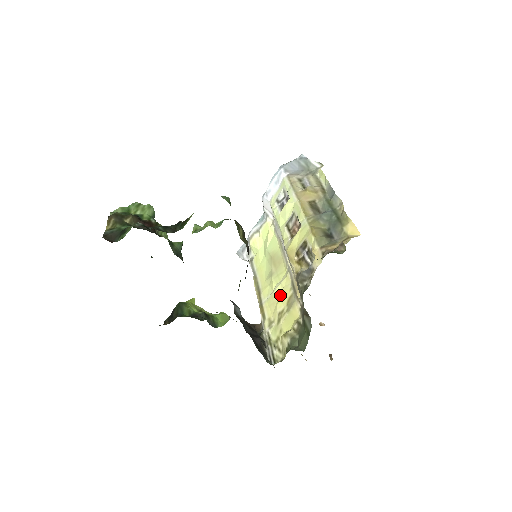
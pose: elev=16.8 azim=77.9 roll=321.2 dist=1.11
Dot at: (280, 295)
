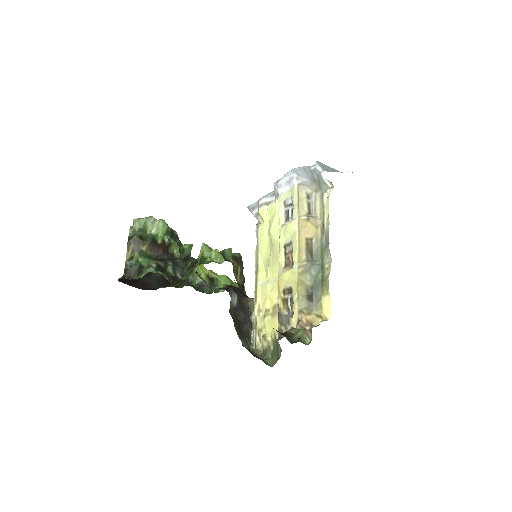
Dot at: (270, 293)
